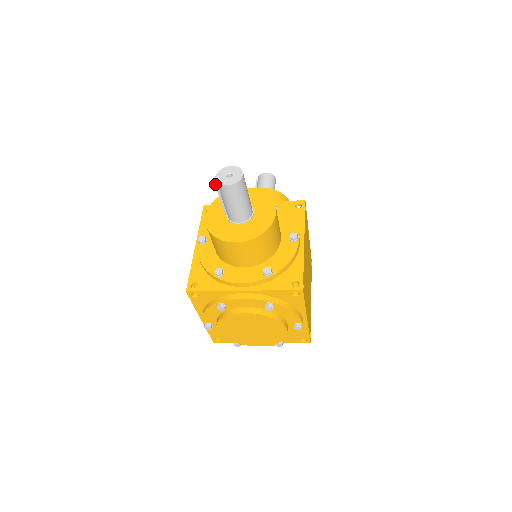
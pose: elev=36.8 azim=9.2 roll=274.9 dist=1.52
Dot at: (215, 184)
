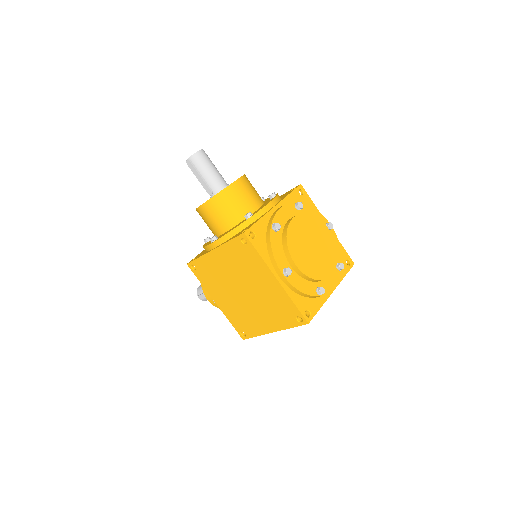
Dot at: (191, 163)
